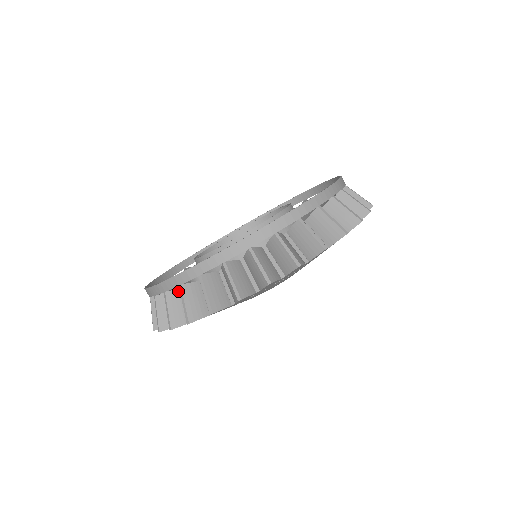
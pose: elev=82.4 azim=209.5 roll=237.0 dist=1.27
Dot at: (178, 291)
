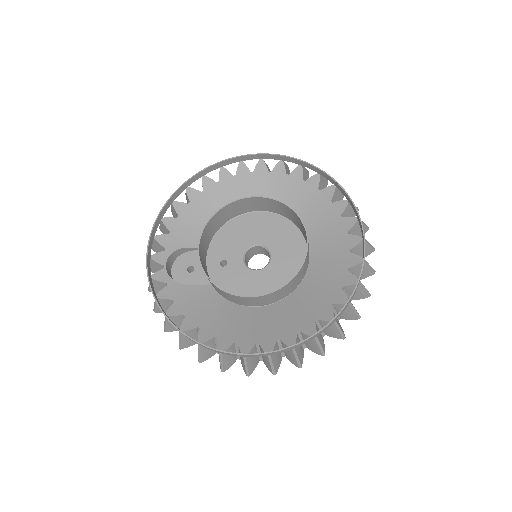
Dot at: (253, 349)
